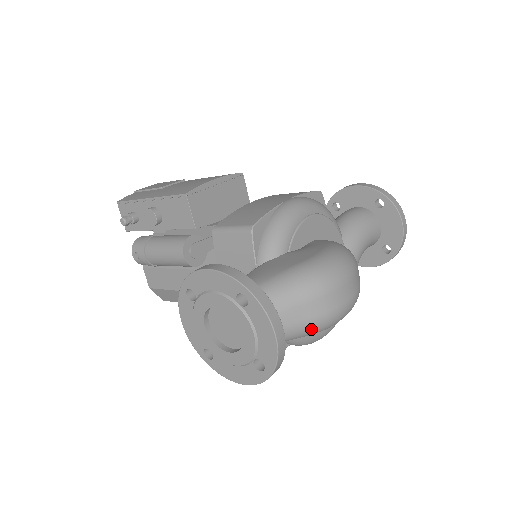
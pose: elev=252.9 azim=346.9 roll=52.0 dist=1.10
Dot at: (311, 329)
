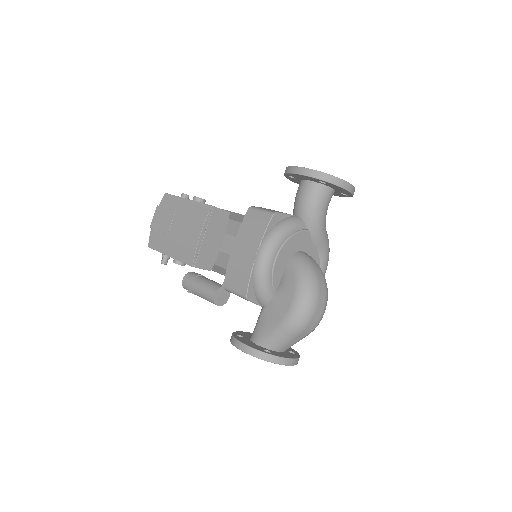
Dot at: (307, 335)
